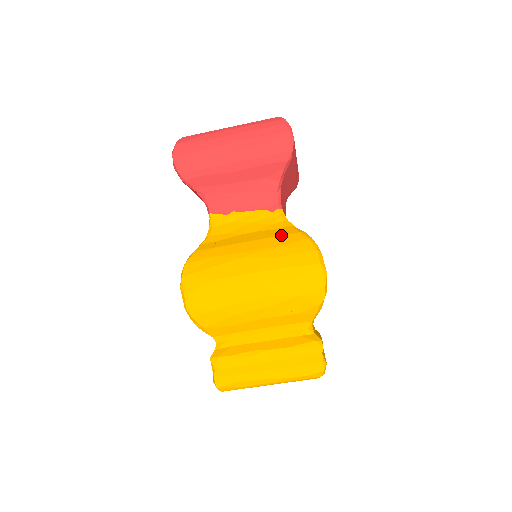
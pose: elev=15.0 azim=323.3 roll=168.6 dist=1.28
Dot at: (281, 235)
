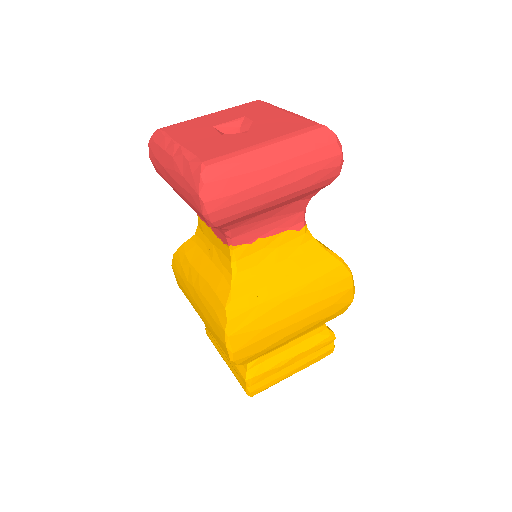
Dot at: (316, 263)
